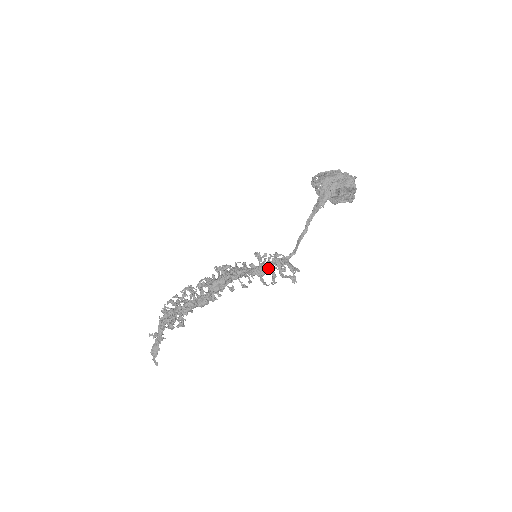
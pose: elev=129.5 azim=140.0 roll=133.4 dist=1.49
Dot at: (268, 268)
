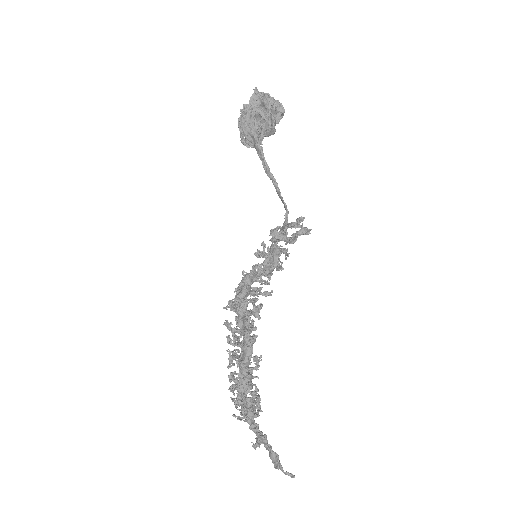
Dot at: (274, 252)
